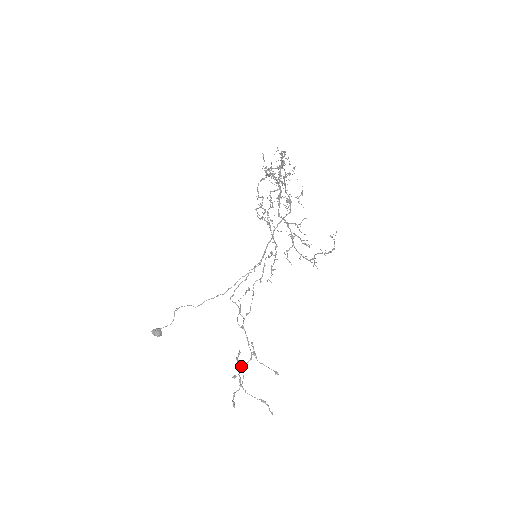
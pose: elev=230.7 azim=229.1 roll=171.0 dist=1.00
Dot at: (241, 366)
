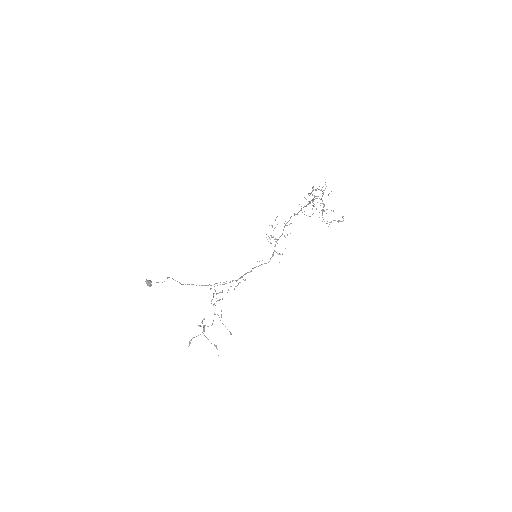
Dot at: (204, 325)
